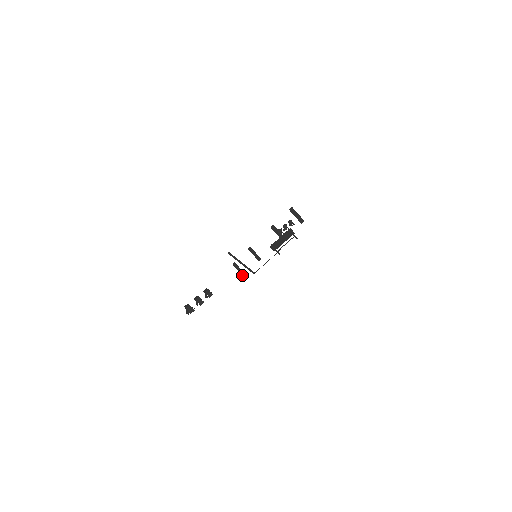
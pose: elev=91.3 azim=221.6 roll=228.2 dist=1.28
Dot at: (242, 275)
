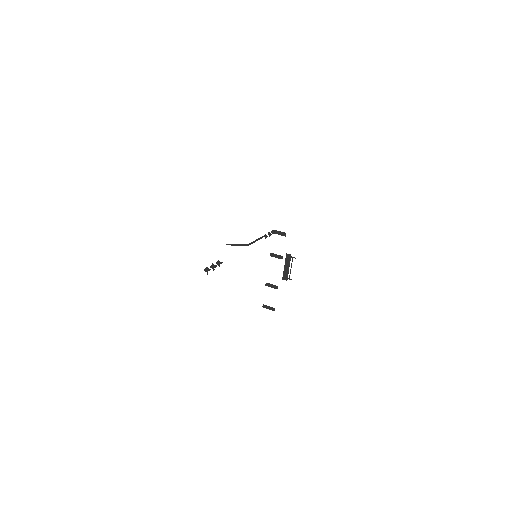
Dot at: occluded
